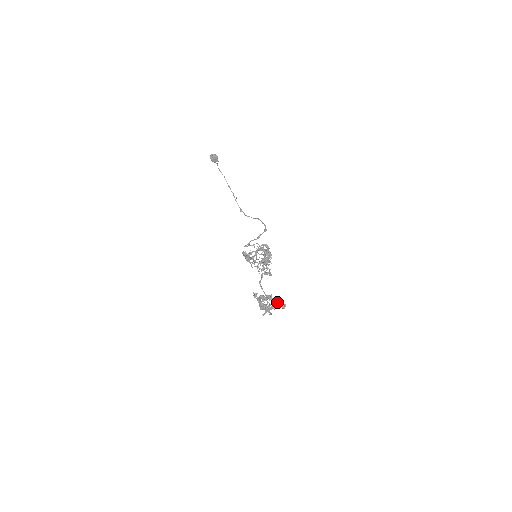
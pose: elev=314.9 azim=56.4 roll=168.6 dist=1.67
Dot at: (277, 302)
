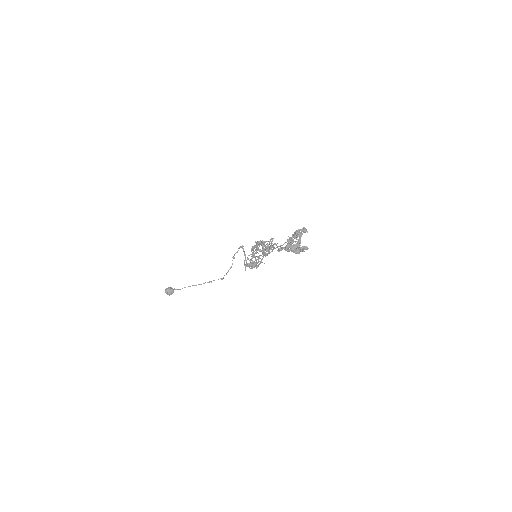
Dot at: (296, 232)
